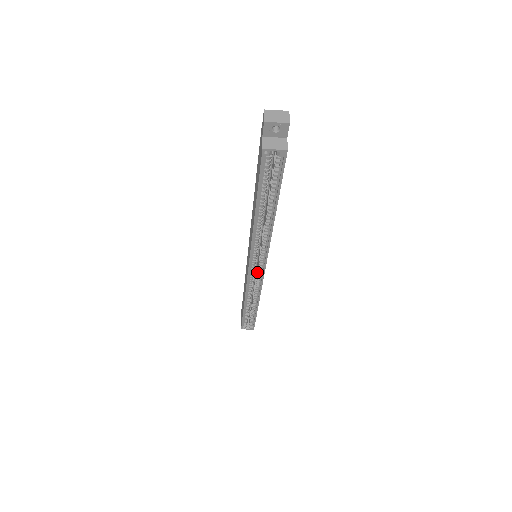
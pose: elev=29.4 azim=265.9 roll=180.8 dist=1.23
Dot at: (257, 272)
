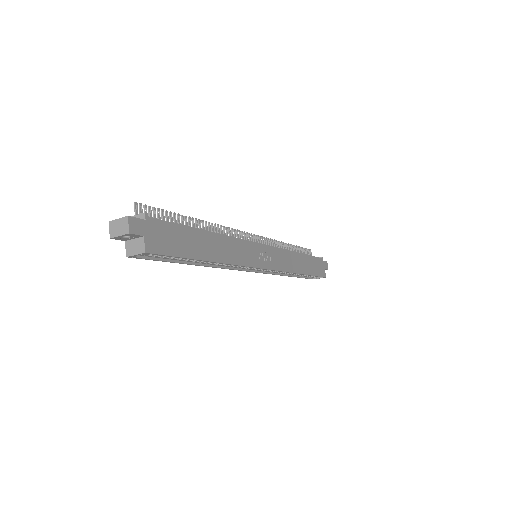
Dot at: occluded
